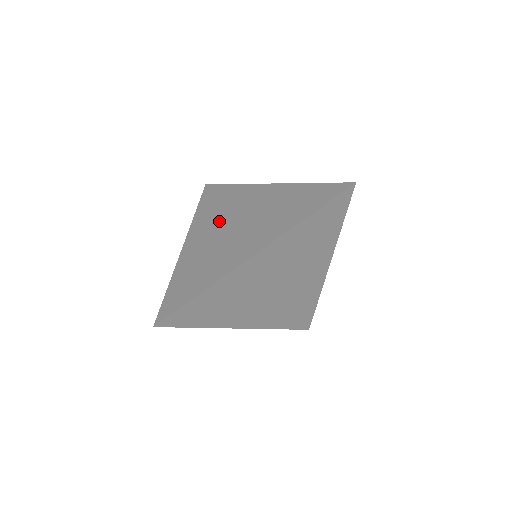
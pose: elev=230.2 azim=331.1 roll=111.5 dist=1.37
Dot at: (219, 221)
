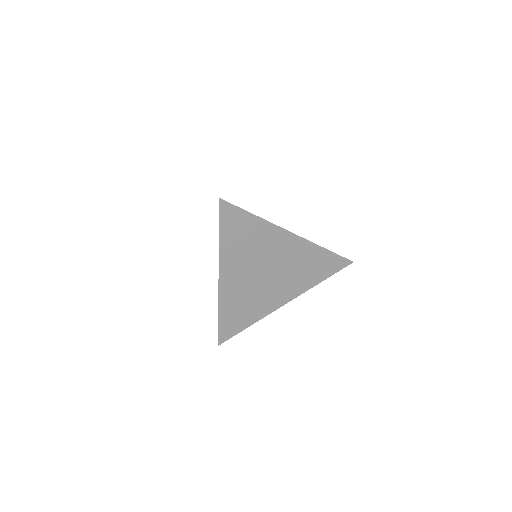
Dot at: occluded
